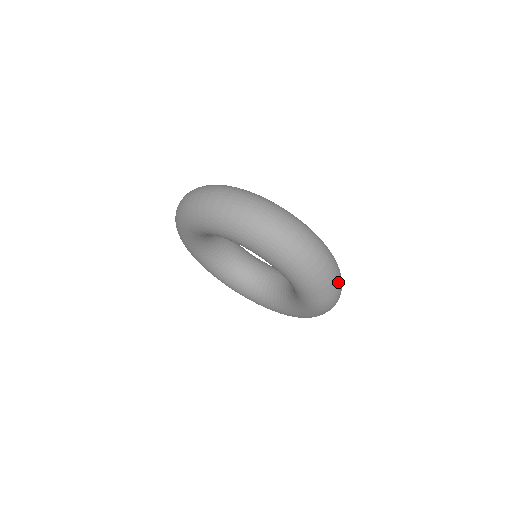
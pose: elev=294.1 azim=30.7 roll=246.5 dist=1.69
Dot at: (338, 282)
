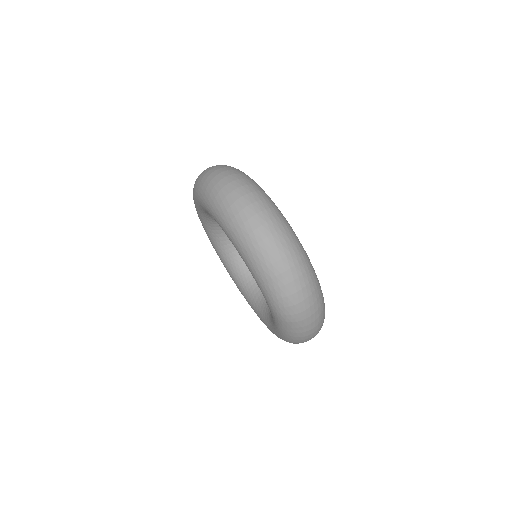
Dot at: (298, 279)
